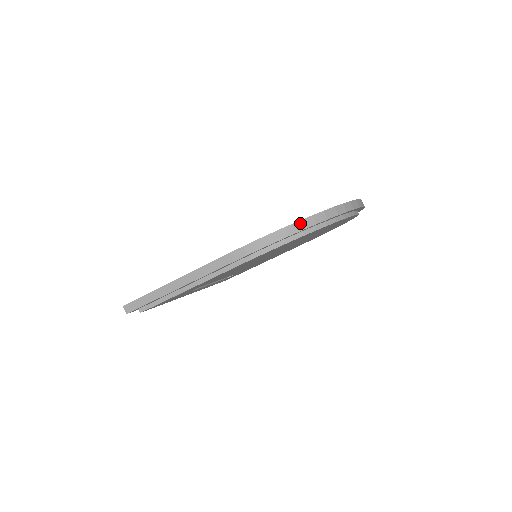
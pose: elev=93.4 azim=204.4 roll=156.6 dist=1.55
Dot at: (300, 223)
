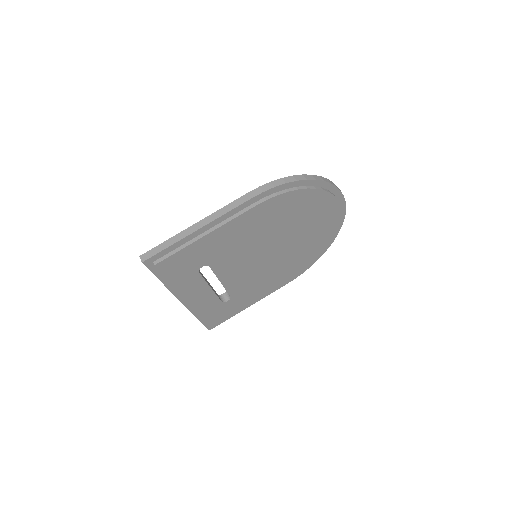
Dot at: (304, 176)
